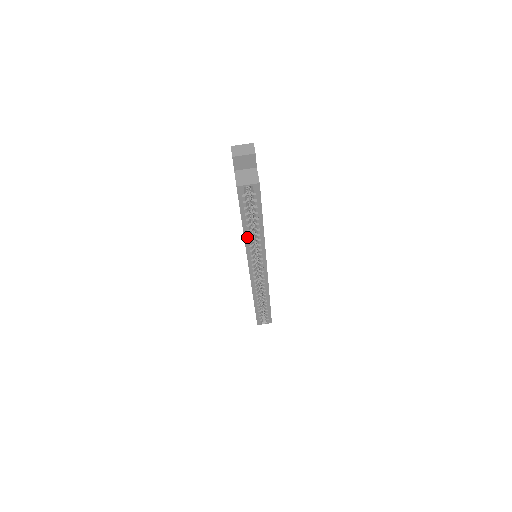
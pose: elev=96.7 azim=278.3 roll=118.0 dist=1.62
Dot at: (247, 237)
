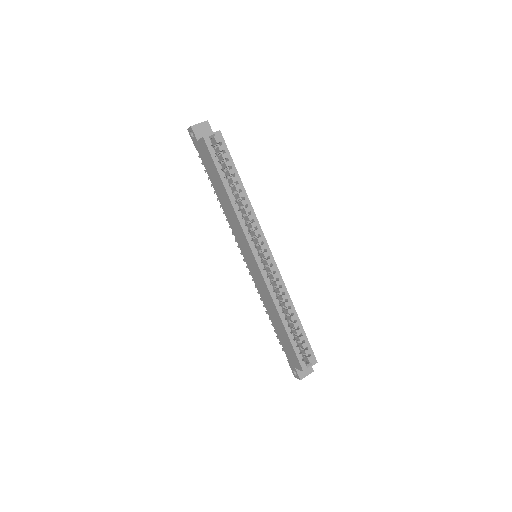
Dot at: (234, 204)
